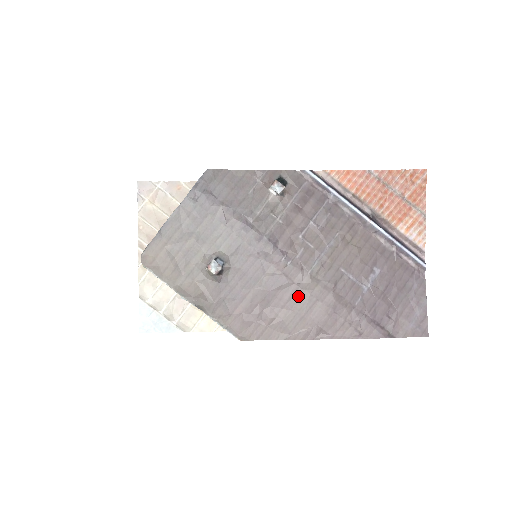
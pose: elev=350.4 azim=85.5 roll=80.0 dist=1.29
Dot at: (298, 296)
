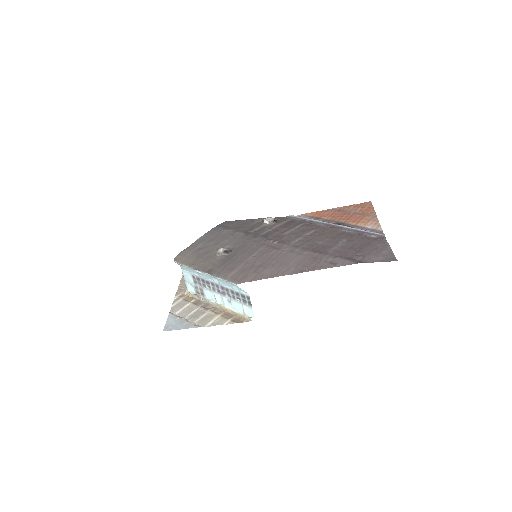
Dot at: (283, 255)
